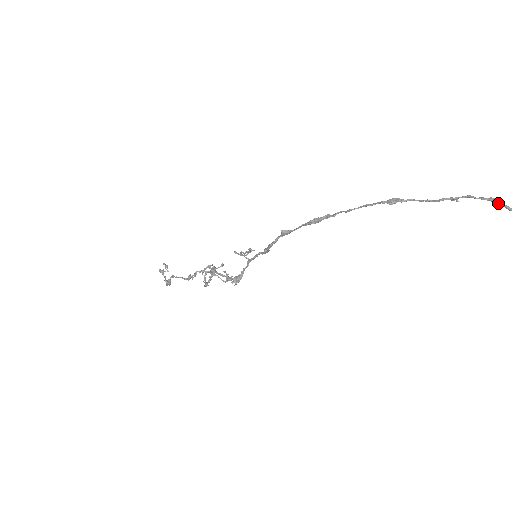
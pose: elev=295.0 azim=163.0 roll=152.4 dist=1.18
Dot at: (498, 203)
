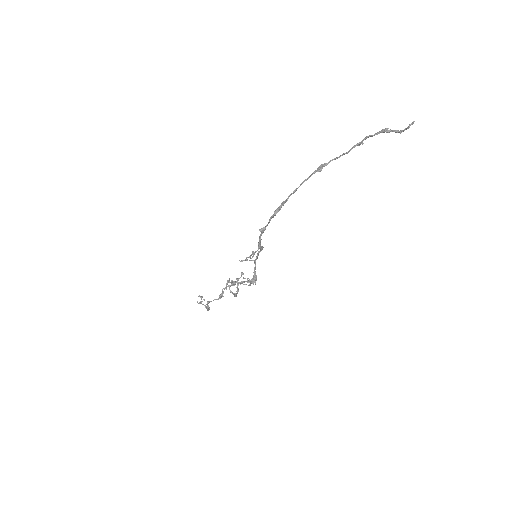
Dot at: (388, 132)
